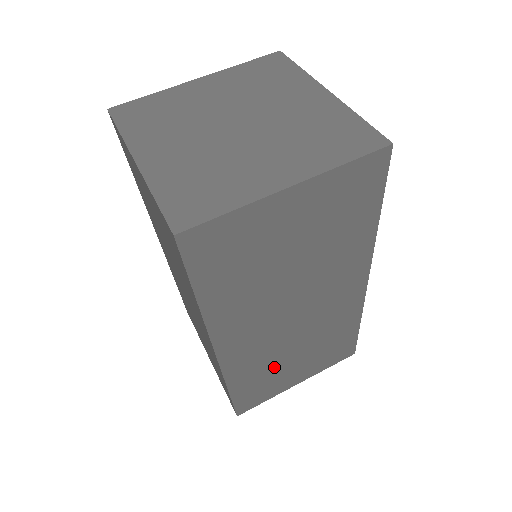
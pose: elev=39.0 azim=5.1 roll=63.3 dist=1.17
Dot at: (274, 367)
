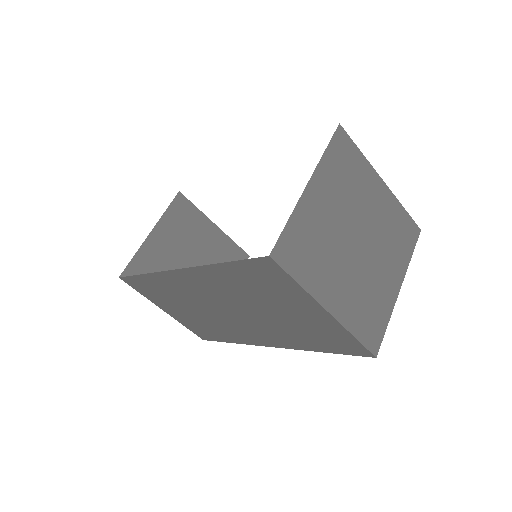
Dot at: occluded
